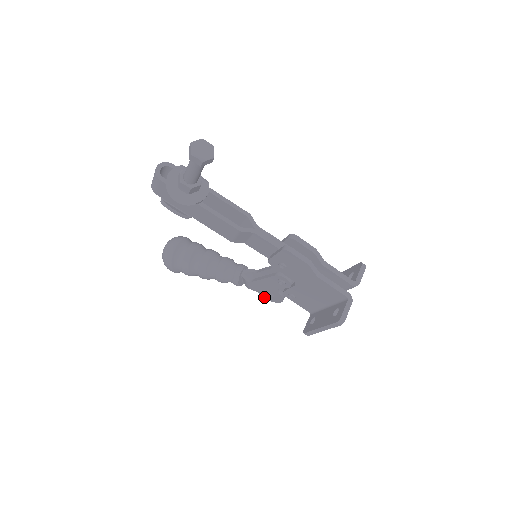
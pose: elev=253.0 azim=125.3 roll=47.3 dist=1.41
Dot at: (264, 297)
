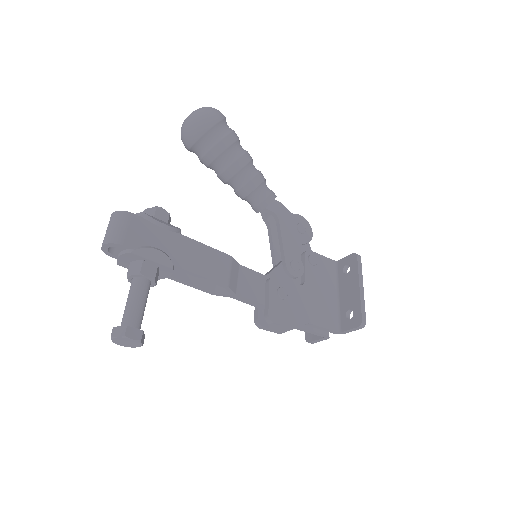
Dot at: occluded
